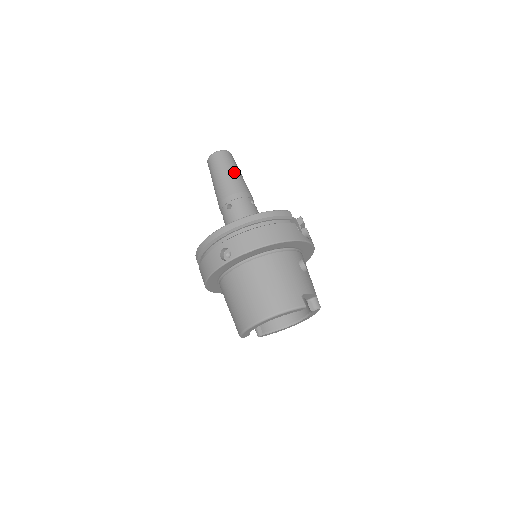
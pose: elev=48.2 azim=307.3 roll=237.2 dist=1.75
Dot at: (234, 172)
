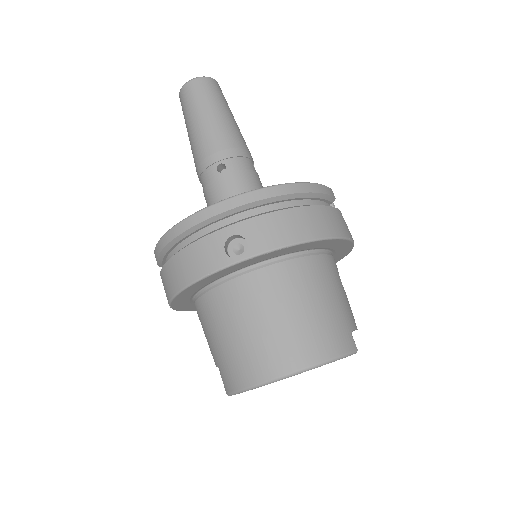
Dot at: (229, 115)
